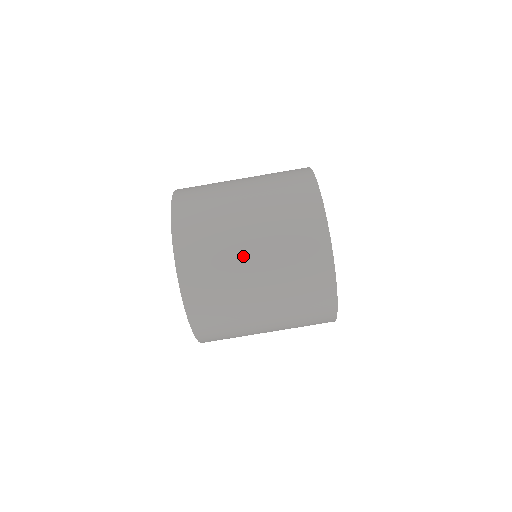
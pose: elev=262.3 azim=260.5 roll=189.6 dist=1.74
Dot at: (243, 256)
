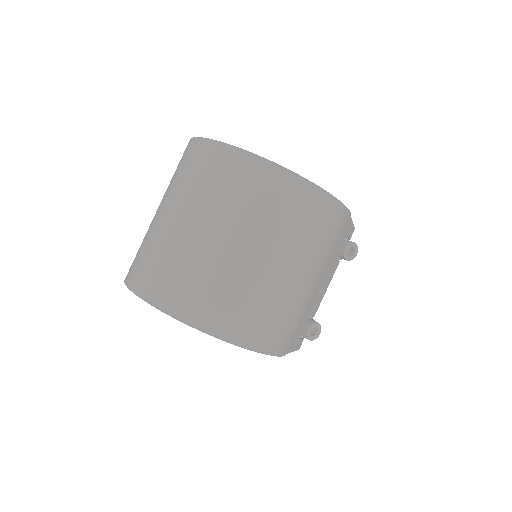
Dot at: (160, 223)
